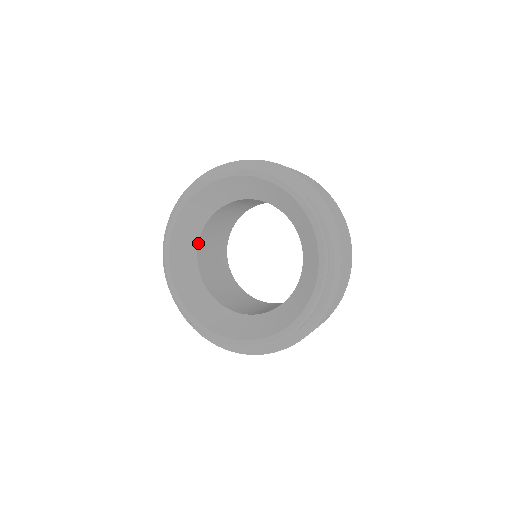
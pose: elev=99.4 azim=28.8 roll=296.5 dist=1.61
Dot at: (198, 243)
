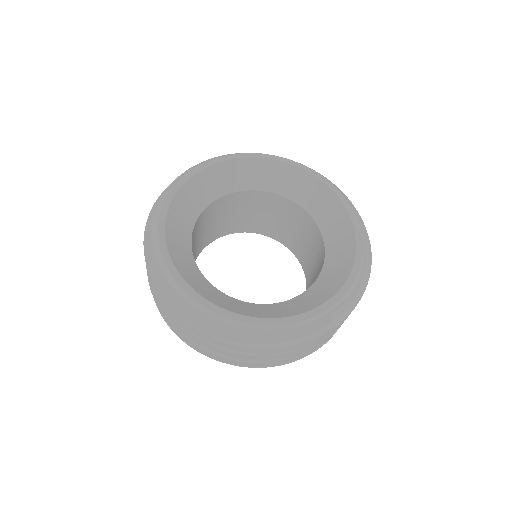
Dot at: (215, 200)
